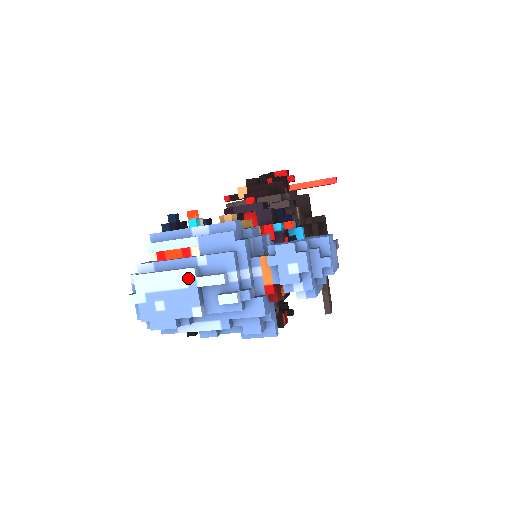
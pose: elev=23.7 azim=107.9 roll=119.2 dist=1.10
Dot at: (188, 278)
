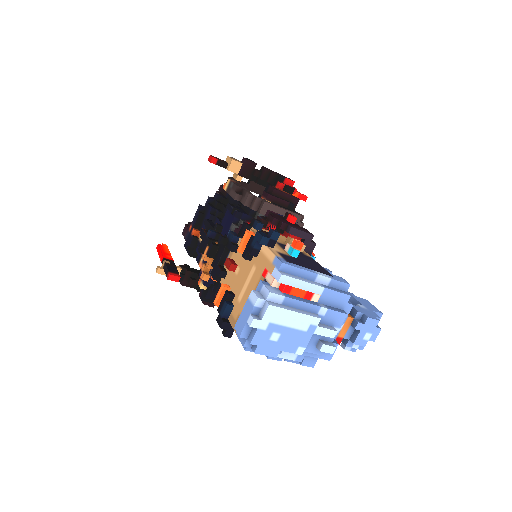
Dot at: (311, 324)
